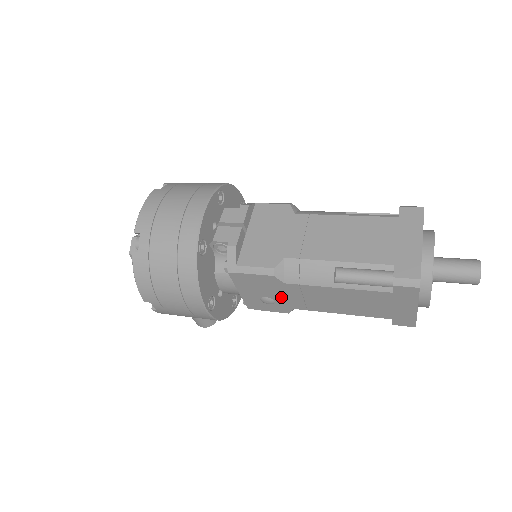
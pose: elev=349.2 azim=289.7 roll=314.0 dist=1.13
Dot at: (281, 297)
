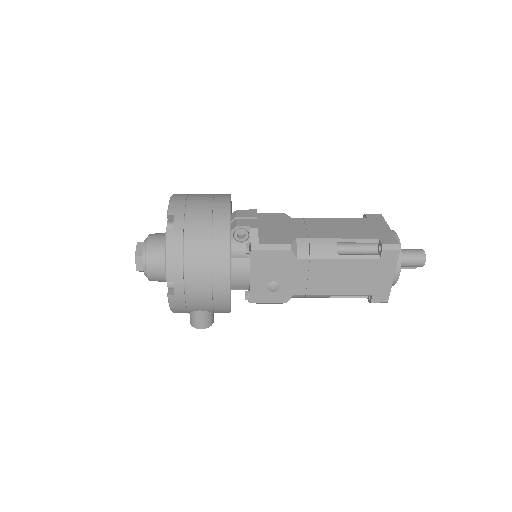
Dot at: (287, 279)
